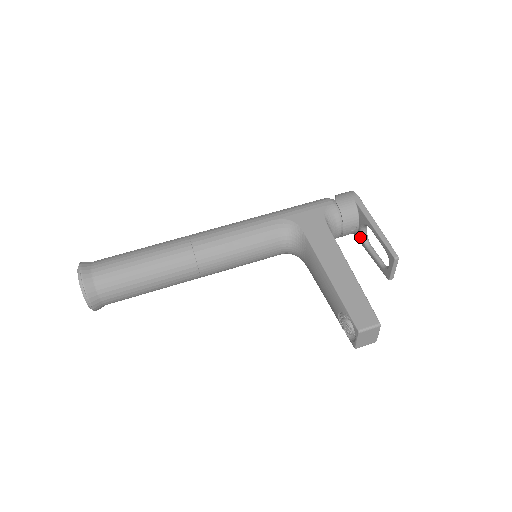
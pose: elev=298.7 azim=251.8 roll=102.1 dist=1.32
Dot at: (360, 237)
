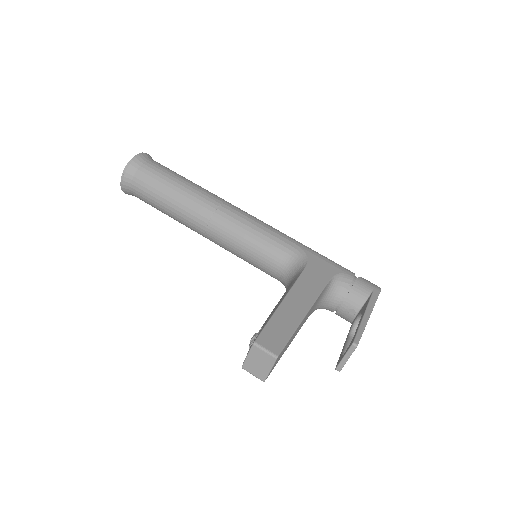
Dot at: (351, 326)
